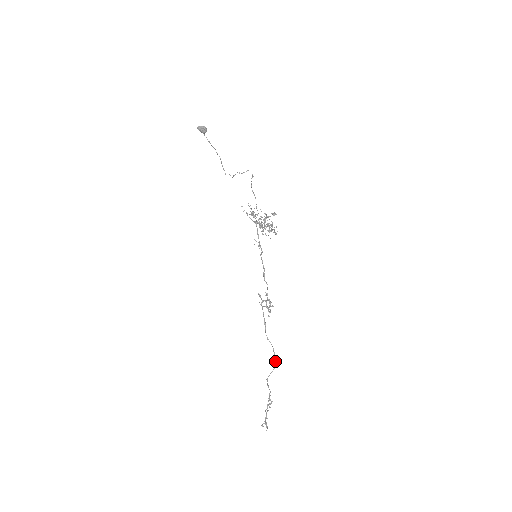
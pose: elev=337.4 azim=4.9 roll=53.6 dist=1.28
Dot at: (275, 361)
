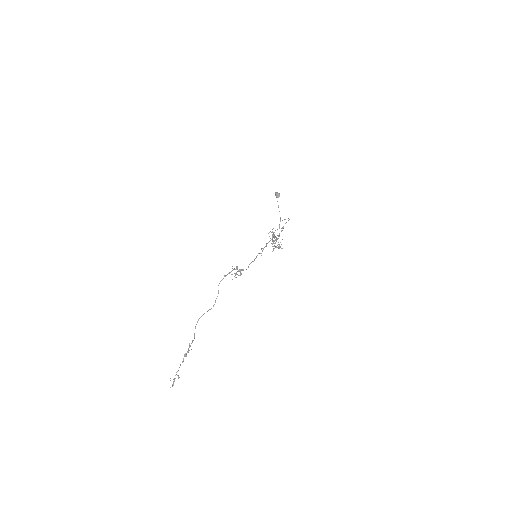
Dot at: (213, 306)
